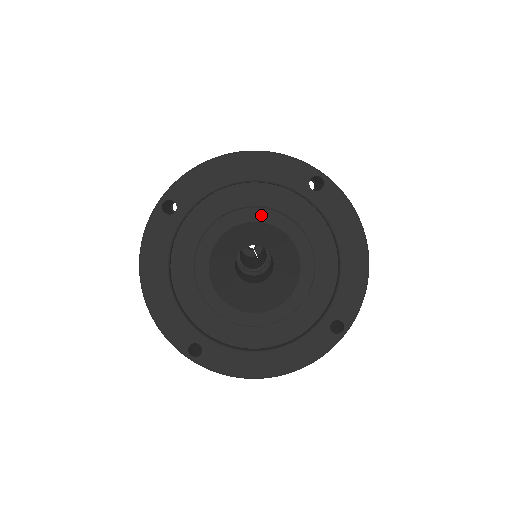
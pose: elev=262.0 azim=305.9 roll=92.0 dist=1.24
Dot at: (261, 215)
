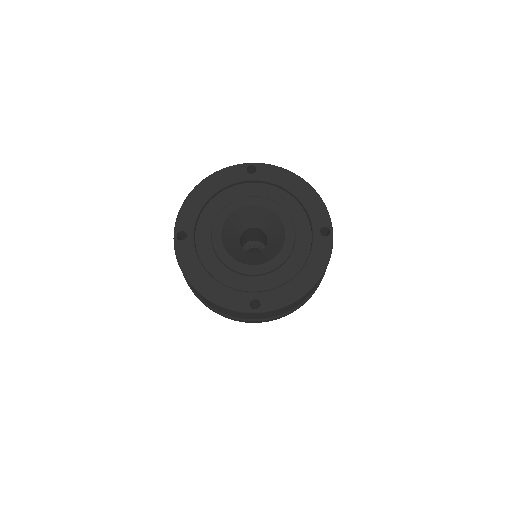
Dot at: (235, 205)
